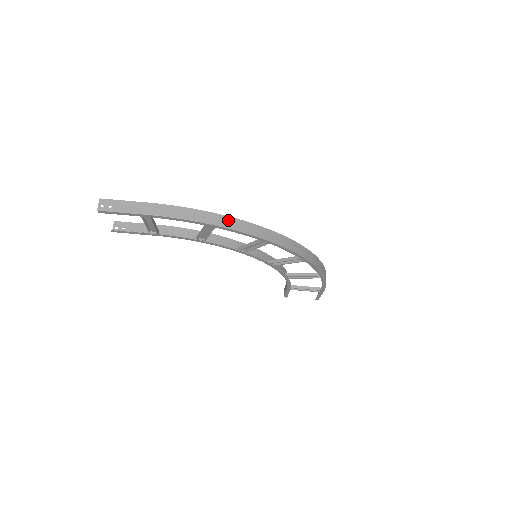
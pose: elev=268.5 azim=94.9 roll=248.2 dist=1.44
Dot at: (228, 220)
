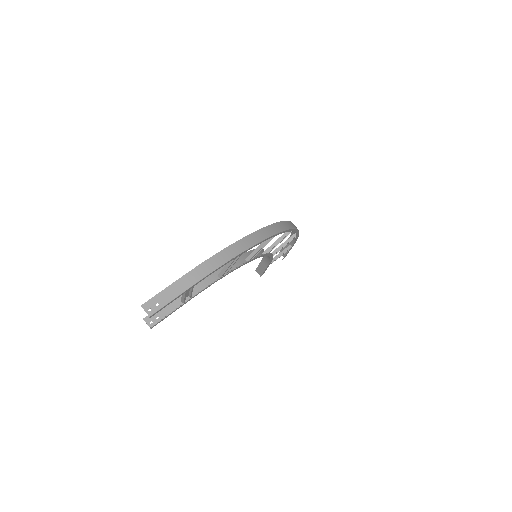
Dot at: (246, 240)
